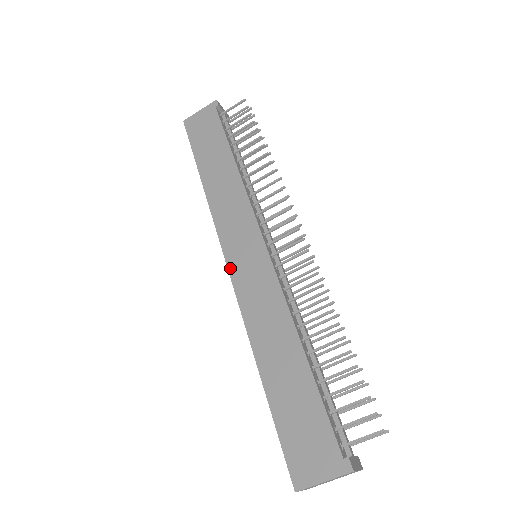
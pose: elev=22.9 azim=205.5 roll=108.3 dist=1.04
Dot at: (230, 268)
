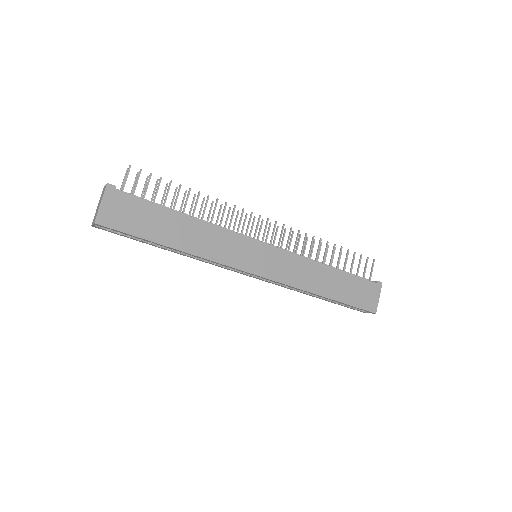
Dot at: (262, 275)
